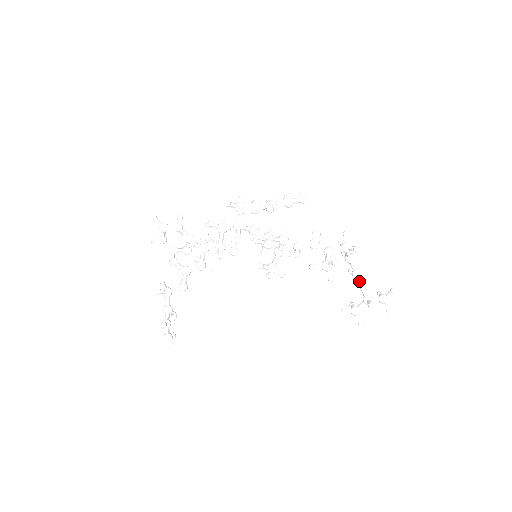
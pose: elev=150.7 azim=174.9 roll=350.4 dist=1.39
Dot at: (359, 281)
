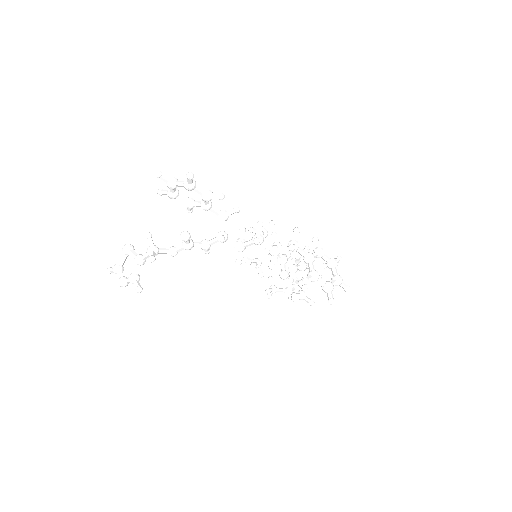
Dot at: (297, 283)
